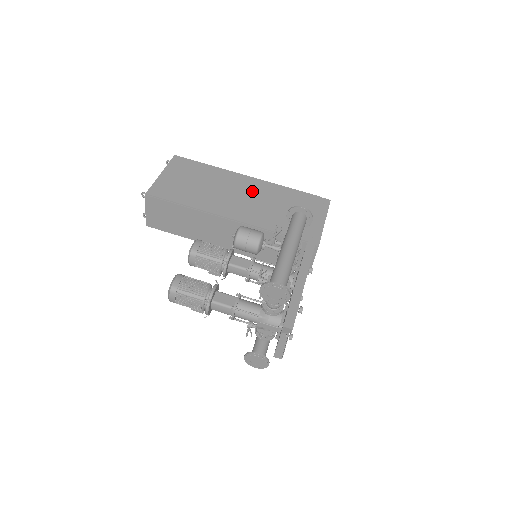
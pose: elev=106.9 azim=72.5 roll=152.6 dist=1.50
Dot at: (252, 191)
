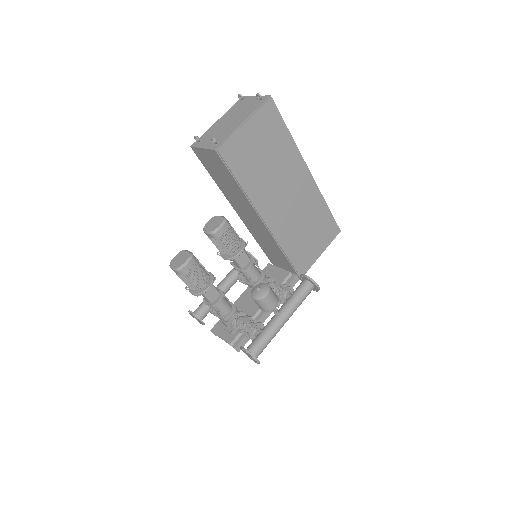
Dot at: (299, 193)
